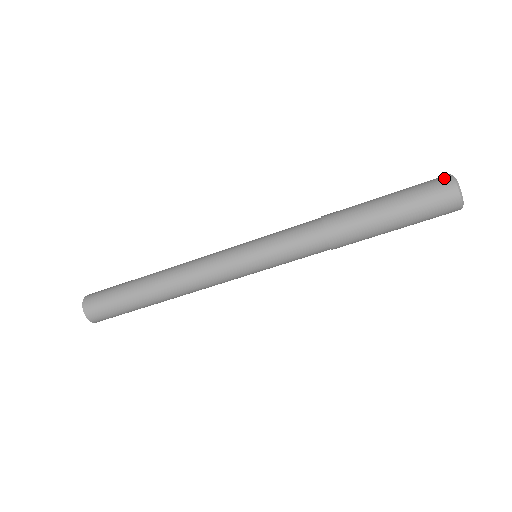
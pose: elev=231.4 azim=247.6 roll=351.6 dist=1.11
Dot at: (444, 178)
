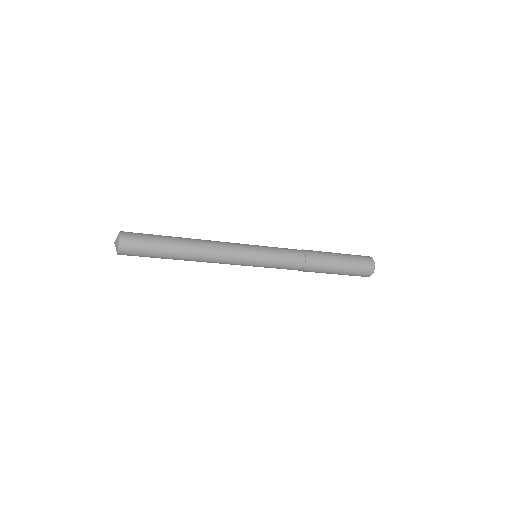
Dot at: (368, 256)
